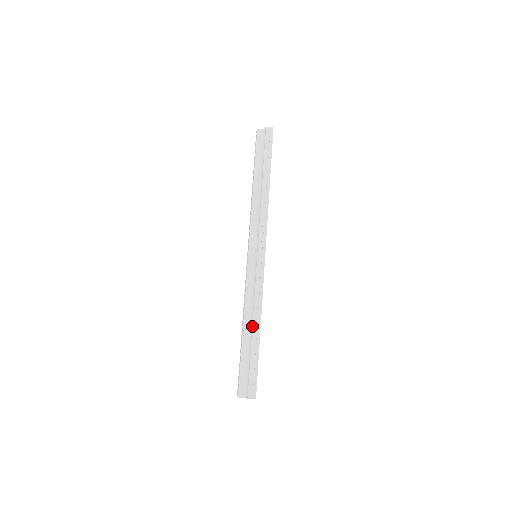
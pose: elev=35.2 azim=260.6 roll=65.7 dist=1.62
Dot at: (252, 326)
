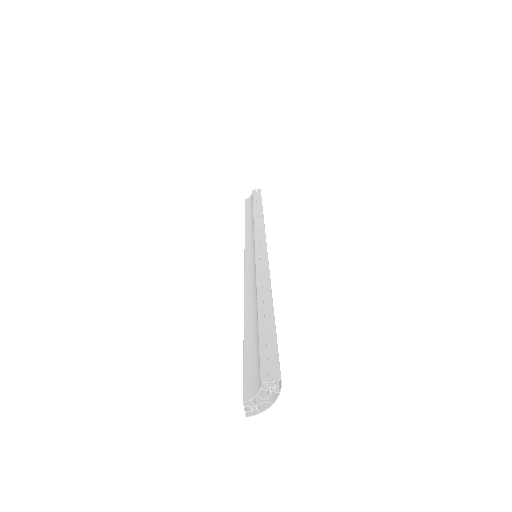
Dot at: (256, 297)
